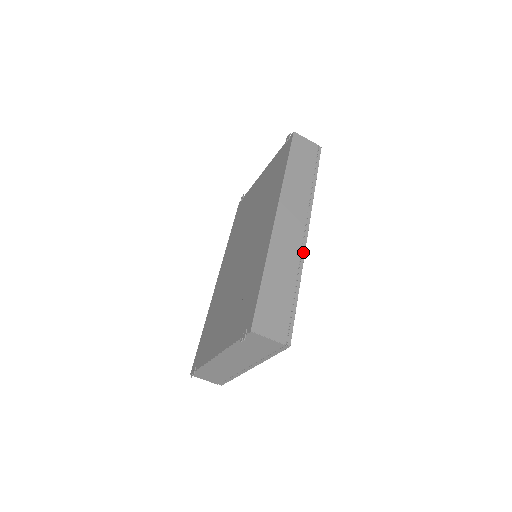
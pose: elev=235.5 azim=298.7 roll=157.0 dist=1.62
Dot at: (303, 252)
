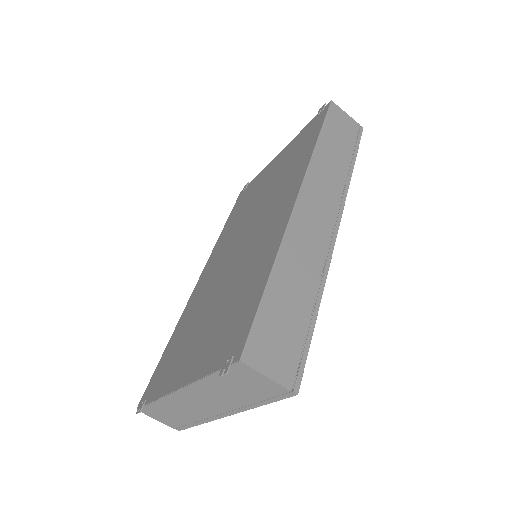
Dot at: (329, 255)
